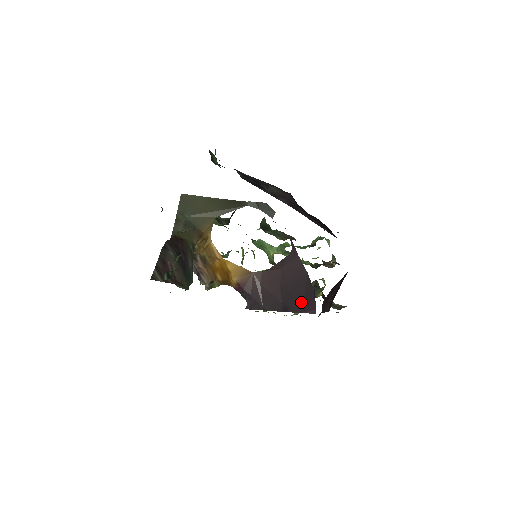
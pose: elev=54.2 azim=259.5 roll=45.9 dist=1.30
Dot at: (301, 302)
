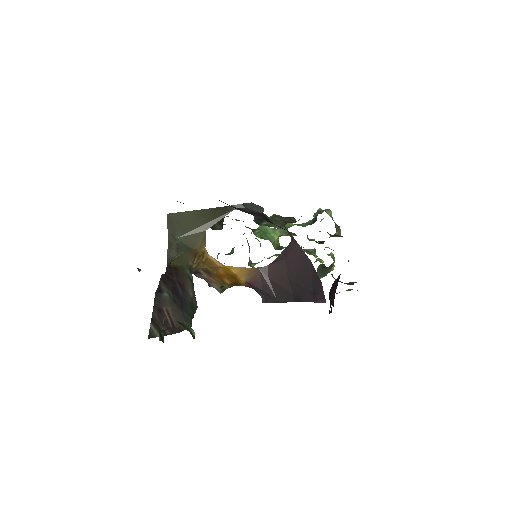
Dot at: (310, 292)
